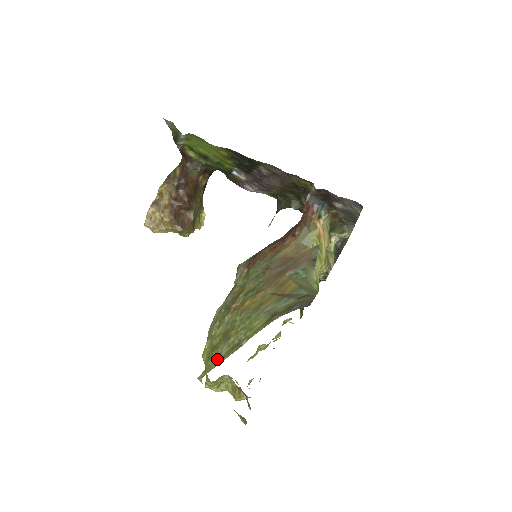
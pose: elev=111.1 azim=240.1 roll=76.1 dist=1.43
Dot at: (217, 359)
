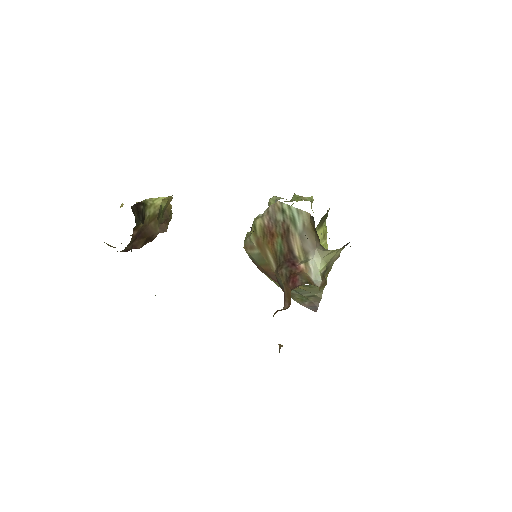
Dot at: occluded
